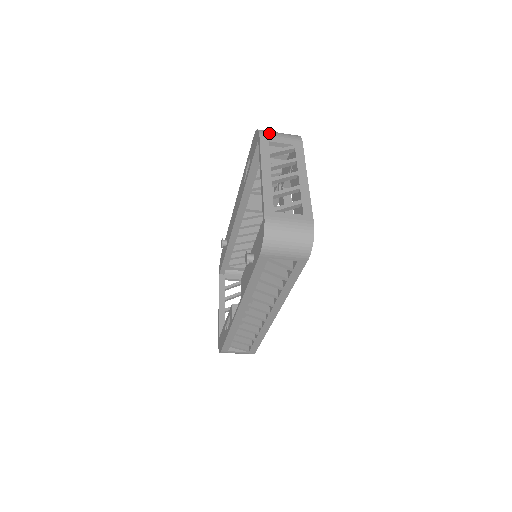
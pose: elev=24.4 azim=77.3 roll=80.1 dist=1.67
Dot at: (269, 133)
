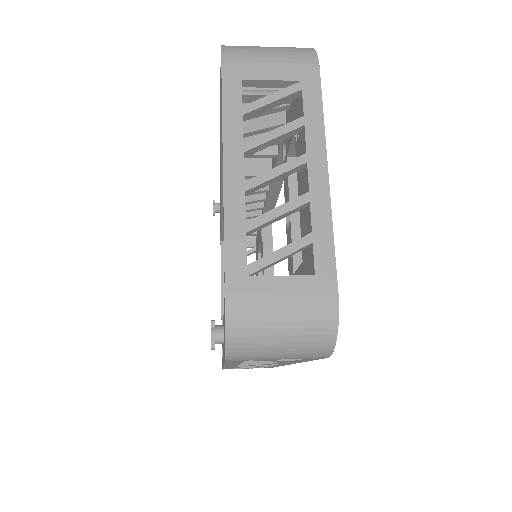
Dot at: (244, 56)
